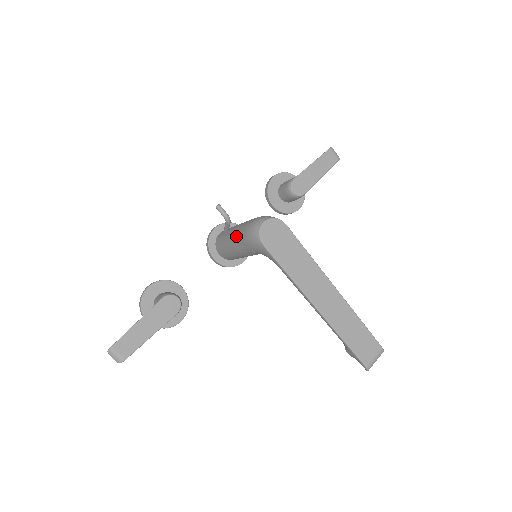
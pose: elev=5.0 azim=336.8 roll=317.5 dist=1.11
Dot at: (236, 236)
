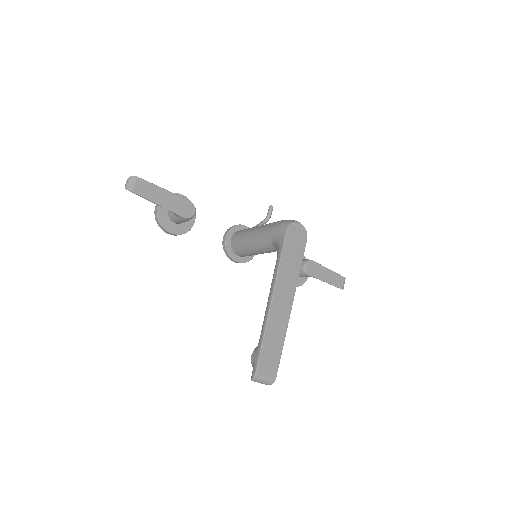
Dot at: (267, 224)
